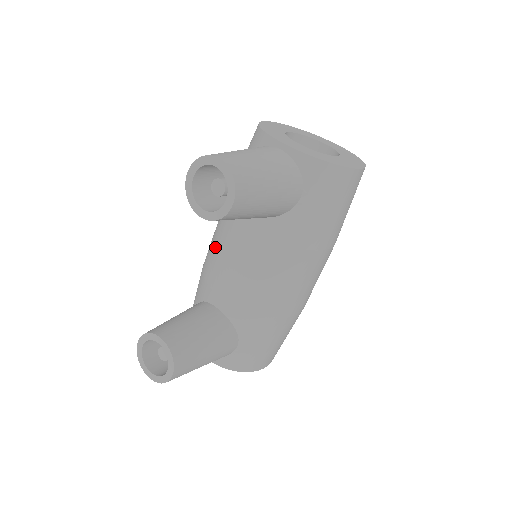
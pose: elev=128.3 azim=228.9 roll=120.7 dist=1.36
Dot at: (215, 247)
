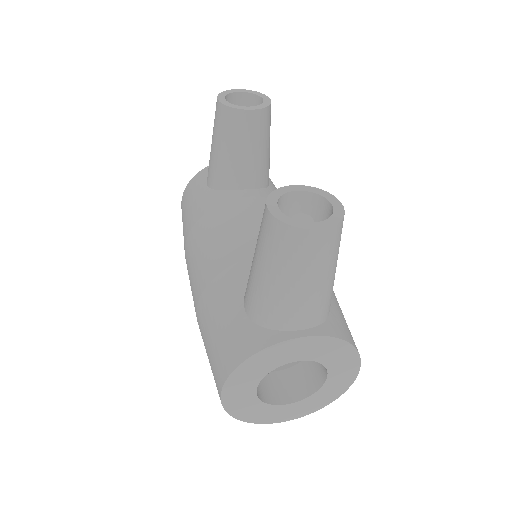
Dot at: (224, 234)
